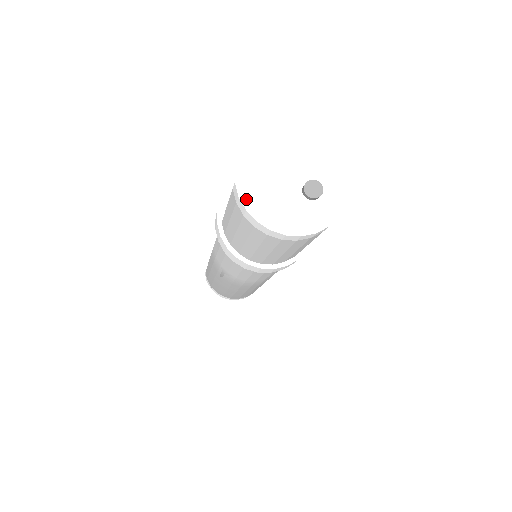
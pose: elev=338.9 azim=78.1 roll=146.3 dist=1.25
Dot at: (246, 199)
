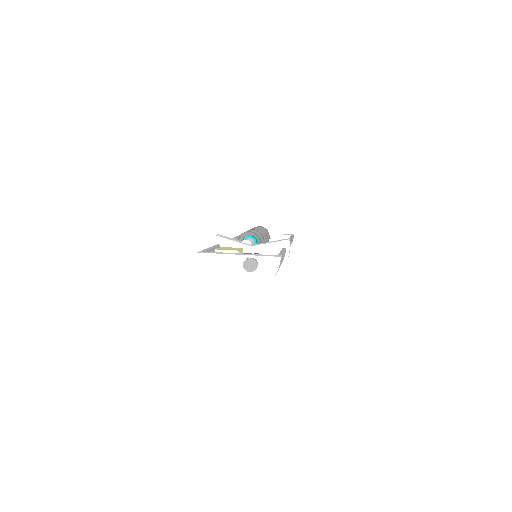
Dot at: (203, 266)
